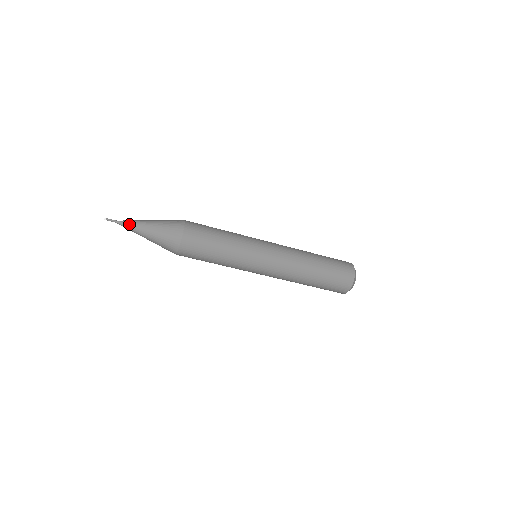
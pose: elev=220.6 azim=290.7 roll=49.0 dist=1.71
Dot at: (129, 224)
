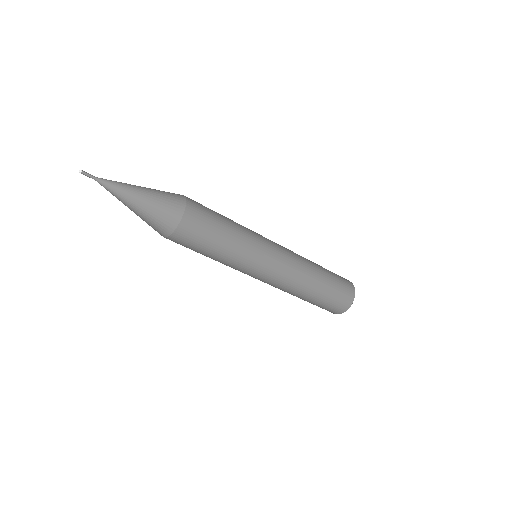
Dot at: (113, 187)
